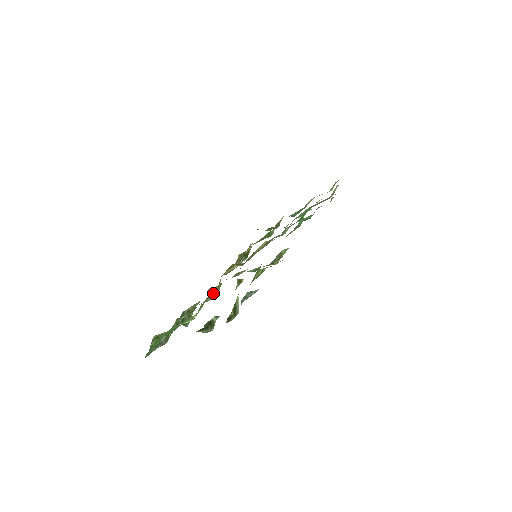
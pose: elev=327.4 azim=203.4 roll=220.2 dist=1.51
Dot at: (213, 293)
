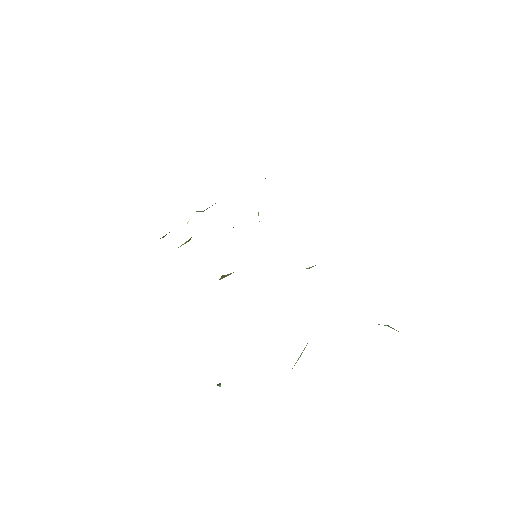
Dot at: occluded
